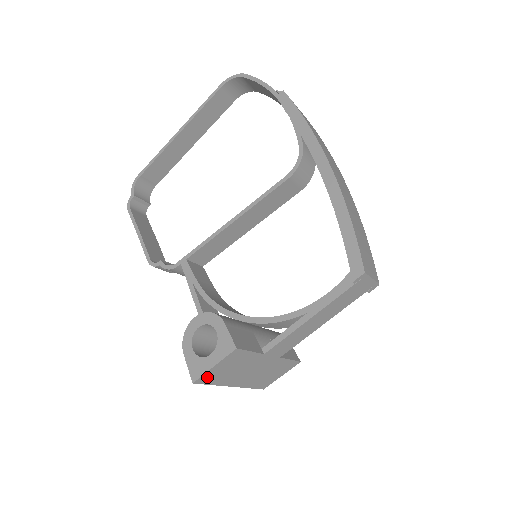
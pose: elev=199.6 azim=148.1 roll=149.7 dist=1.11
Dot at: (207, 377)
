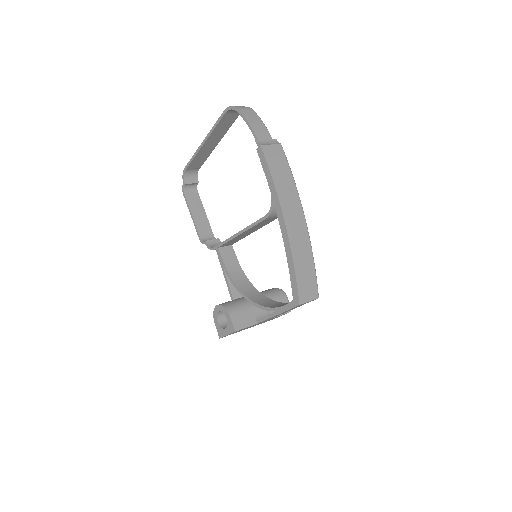
Dot at: occluded
